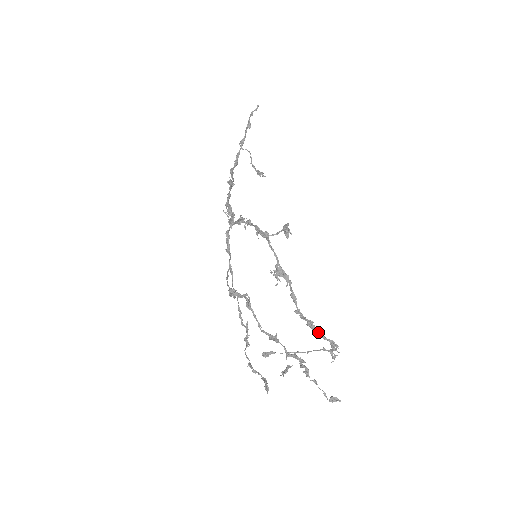
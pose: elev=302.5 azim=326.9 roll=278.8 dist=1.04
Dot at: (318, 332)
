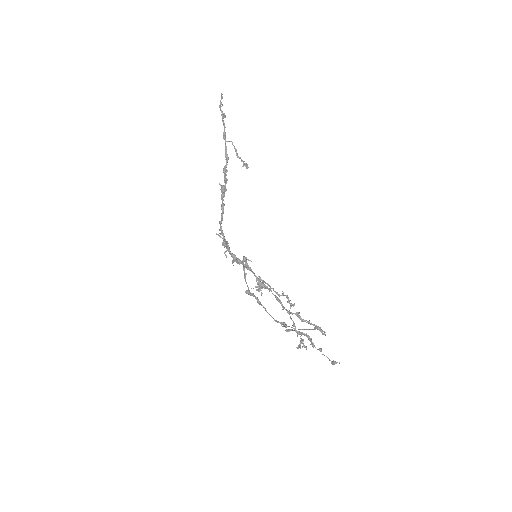
Dot at: (304, 320)
